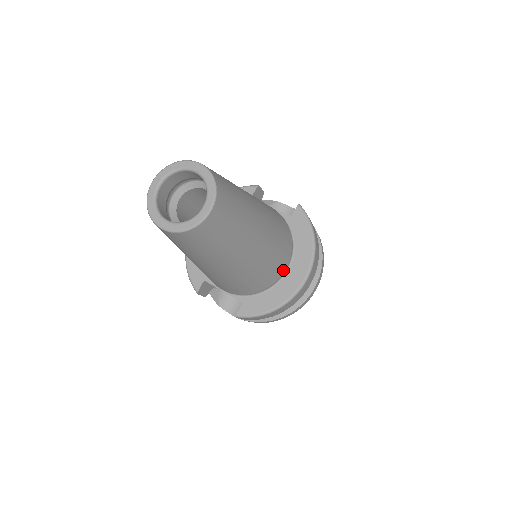
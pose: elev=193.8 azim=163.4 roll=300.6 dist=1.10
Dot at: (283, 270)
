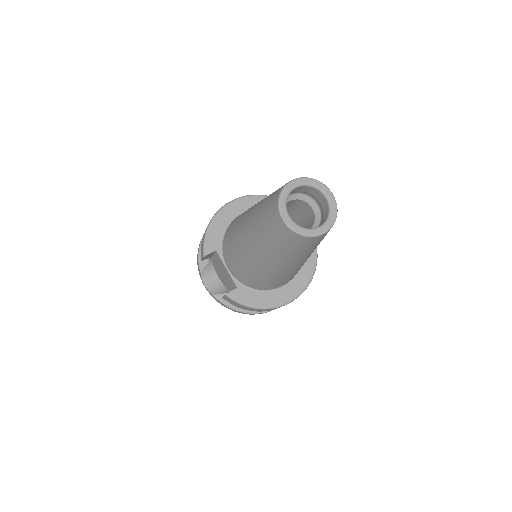
Dot at: (283, 284)
